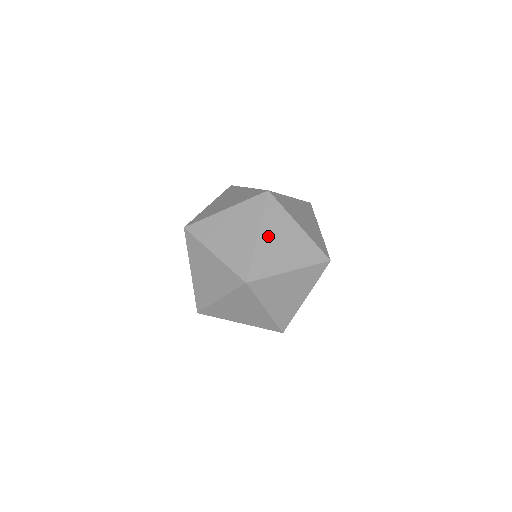
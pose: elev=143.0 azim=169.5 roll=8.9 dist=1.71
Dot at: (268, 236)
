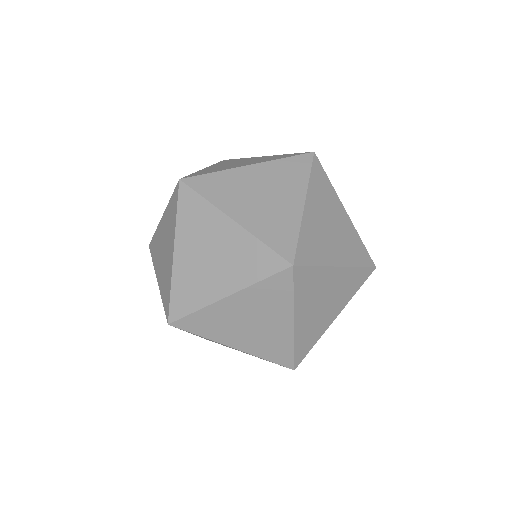
Dot at: (241, 208)
